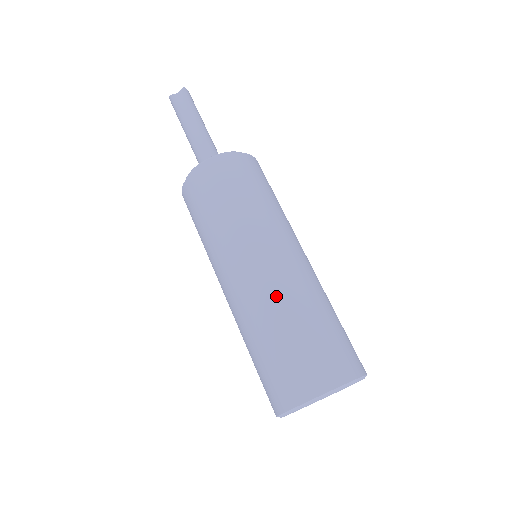
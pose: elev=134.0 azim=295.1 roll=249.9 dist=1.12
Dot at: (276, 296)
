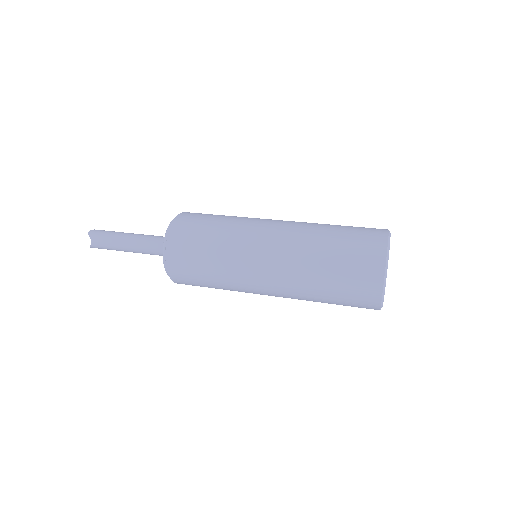
Dot at: (297, 270)
